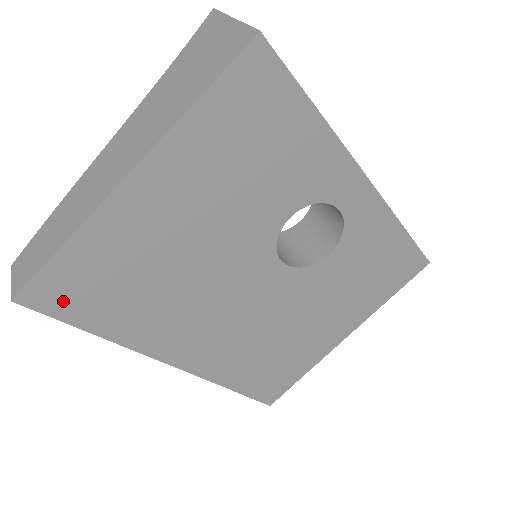
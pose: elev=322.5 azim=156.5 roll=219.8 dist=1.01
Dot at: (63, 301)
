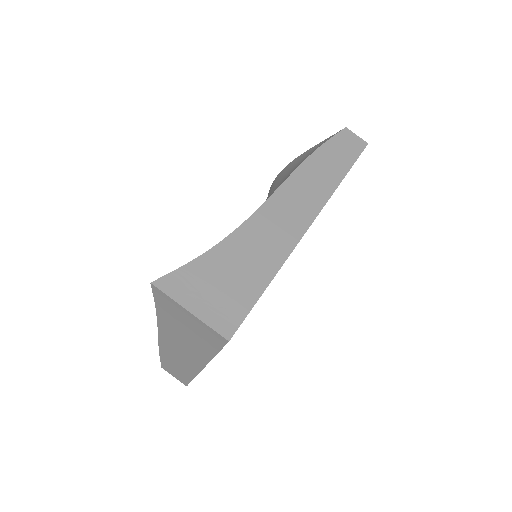
Dot at: occluded
